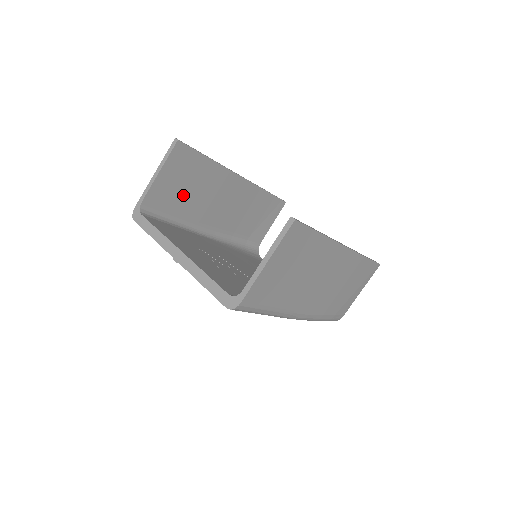
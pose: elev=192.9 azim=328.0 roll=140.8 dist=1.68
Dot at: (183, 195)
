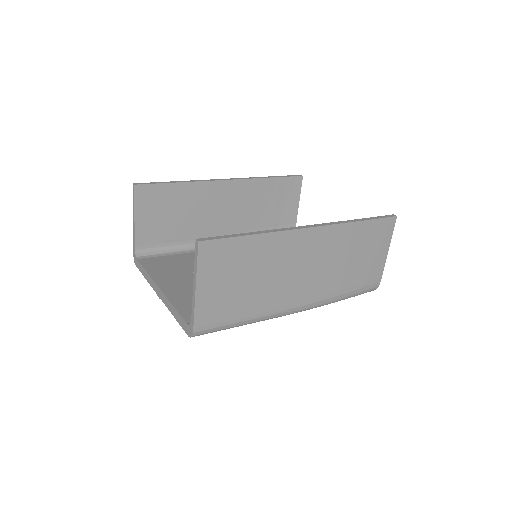
Dot at: (173, 224)
